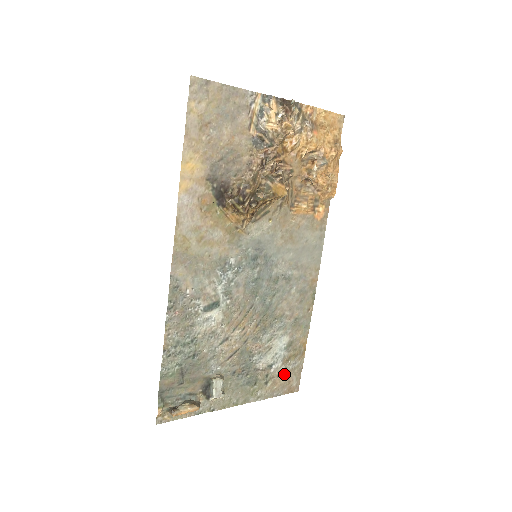
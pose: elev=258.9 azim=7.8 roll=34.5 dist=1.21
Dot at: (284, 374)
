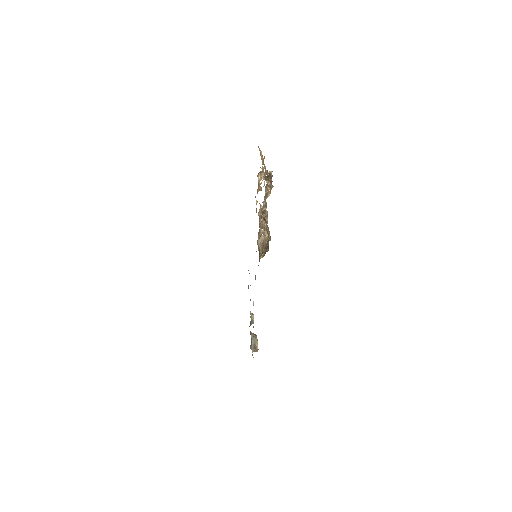
Dot at: occluded
